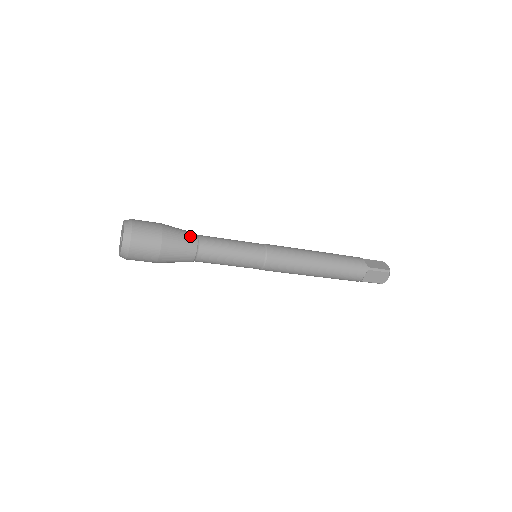
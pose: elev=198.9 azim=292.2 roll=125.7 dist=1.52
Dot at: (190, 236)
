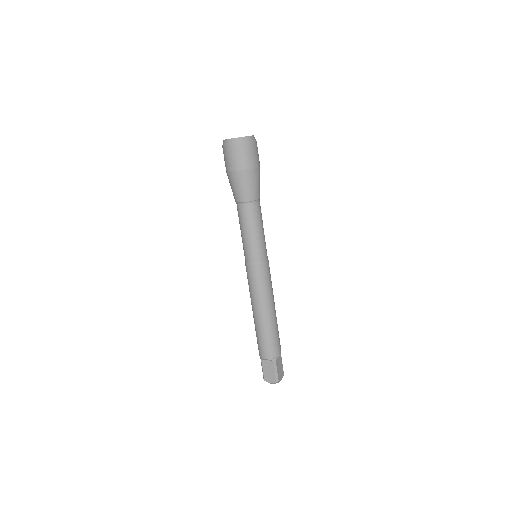
Dot at: occluded
